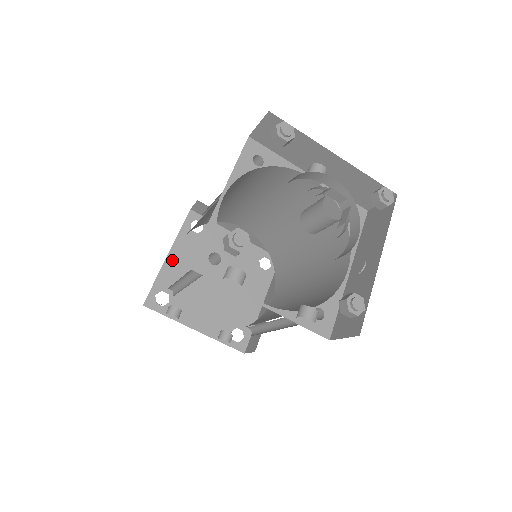
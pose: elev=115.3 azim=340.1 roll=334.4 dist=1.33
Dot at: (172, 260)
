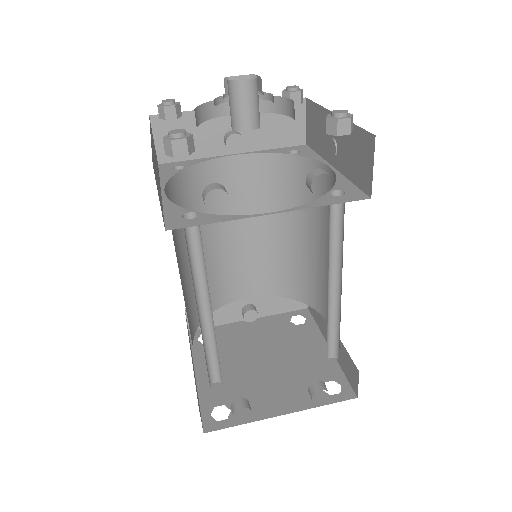
Dot at: (203, 376)
